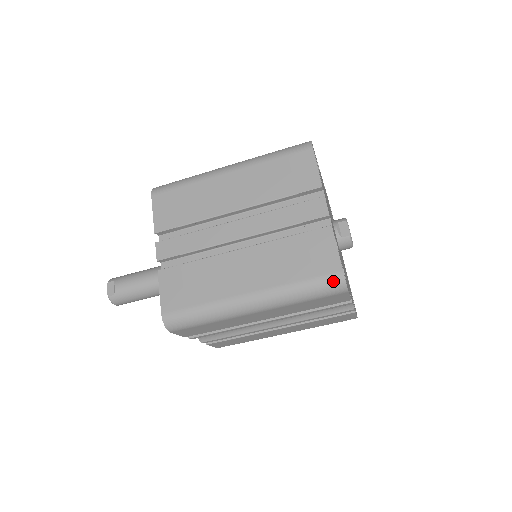
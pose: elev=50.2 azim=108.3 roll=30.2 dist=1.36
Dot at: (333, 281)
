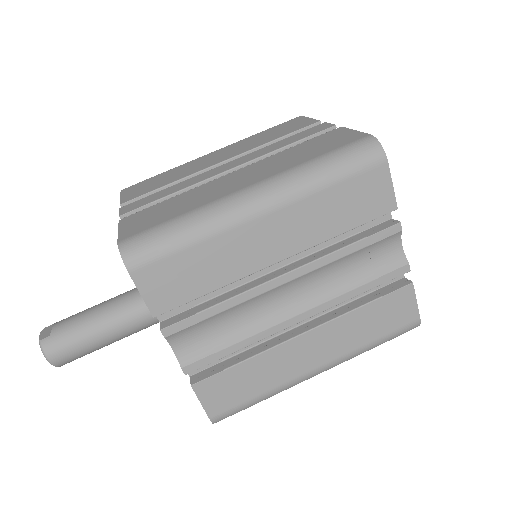
Dot at: (362, 145)
